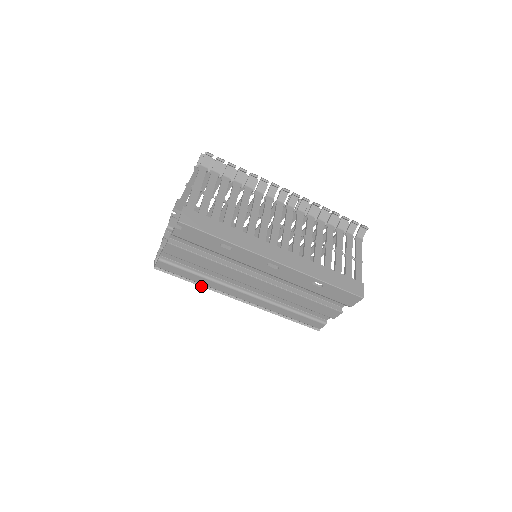
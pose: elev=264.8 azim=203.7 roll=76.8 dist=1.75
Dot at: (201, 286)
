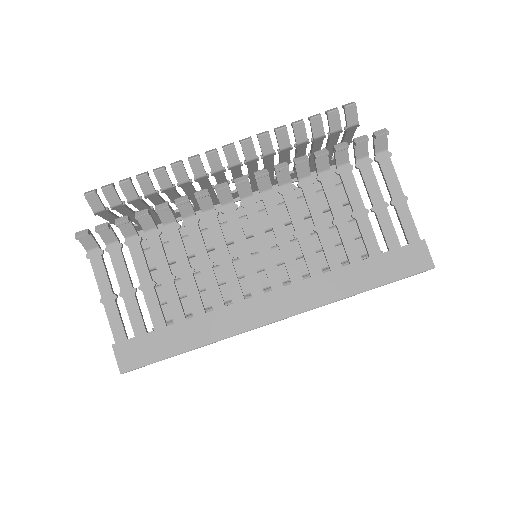
Dot at: occluded
